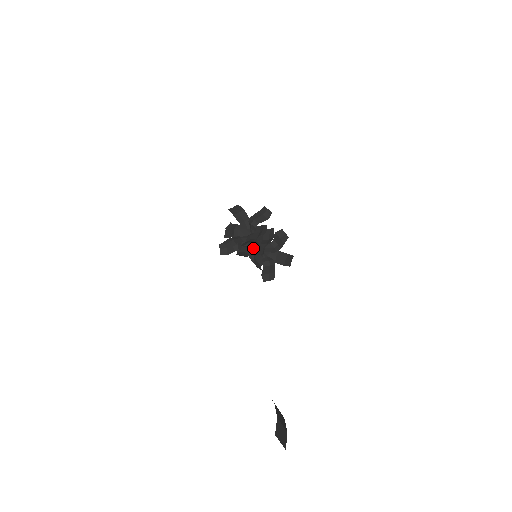
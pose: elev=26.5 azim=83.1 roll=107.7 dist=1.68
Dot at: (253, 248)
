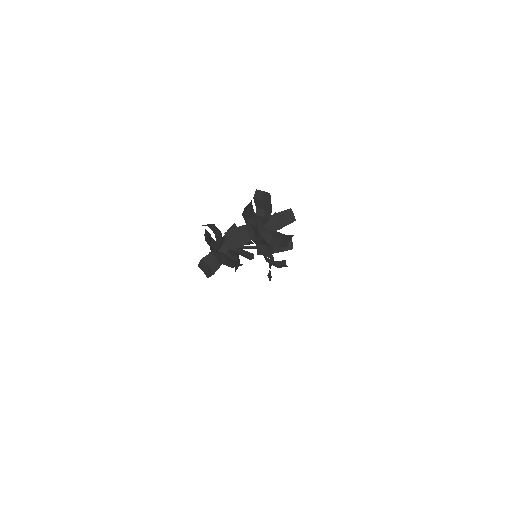
Dot at: (230, 250)
